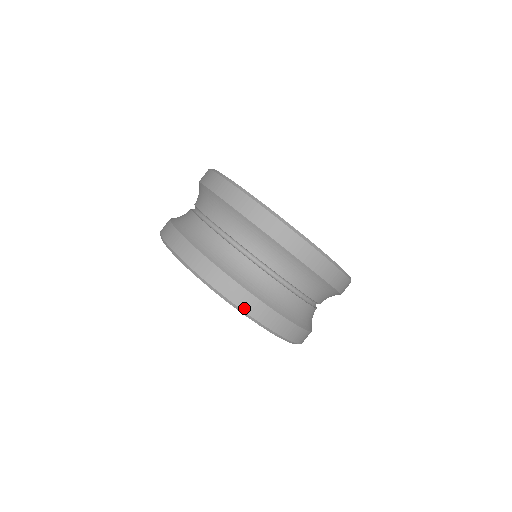
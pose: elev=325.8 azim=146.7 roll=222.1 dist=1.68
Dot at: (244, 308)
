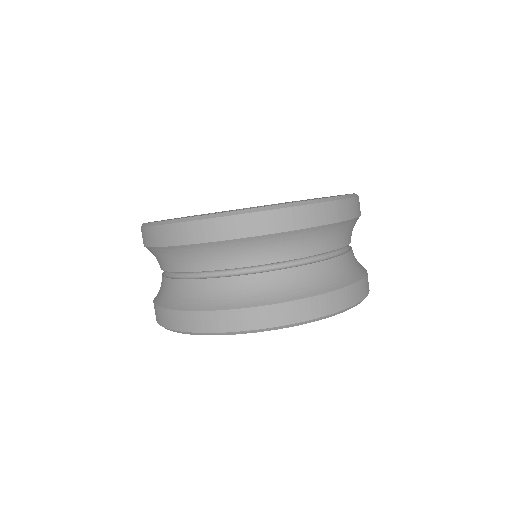
Dot at: (178, 328)
